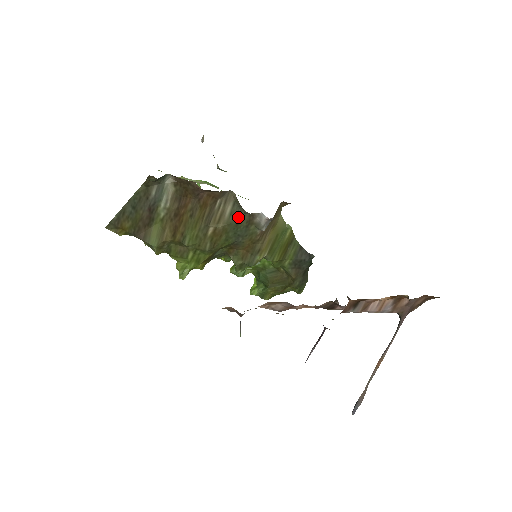
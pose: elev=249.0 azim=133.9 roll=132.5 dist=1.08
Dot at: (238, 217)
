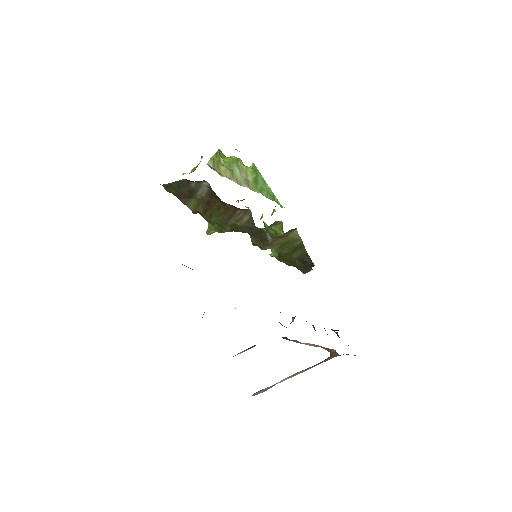
Dot at: (252, 226)
